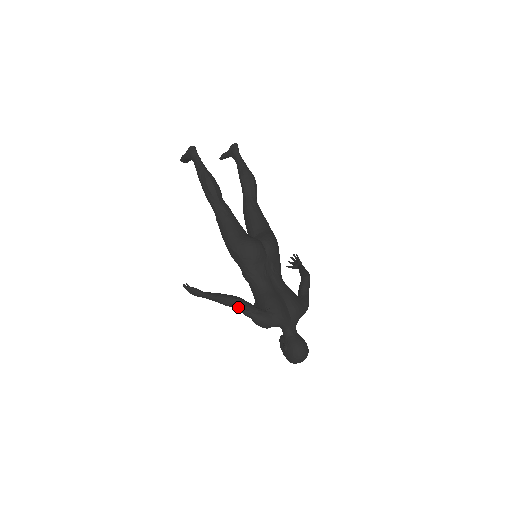
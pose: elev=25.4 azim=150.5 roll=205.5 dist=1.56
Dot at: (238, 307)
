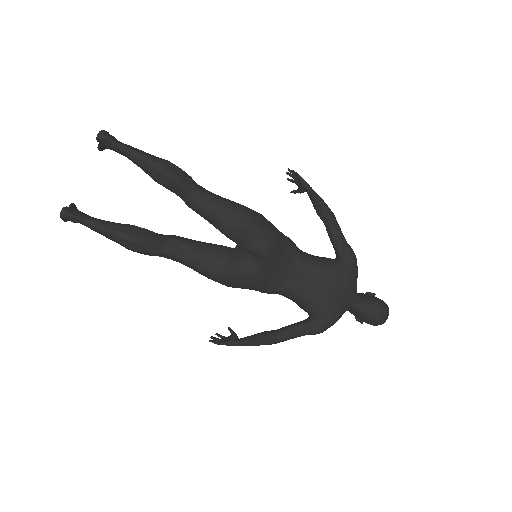
Dot at: occluded
